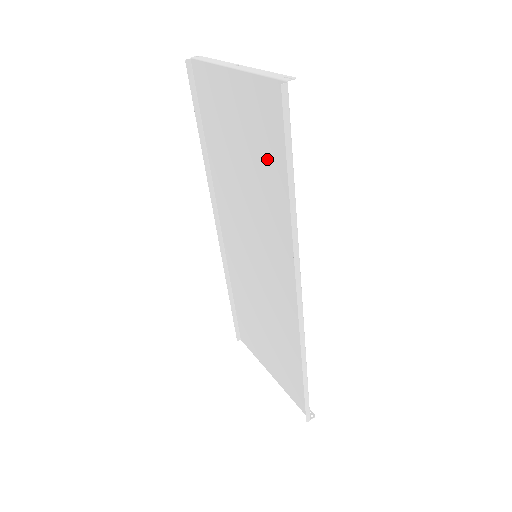
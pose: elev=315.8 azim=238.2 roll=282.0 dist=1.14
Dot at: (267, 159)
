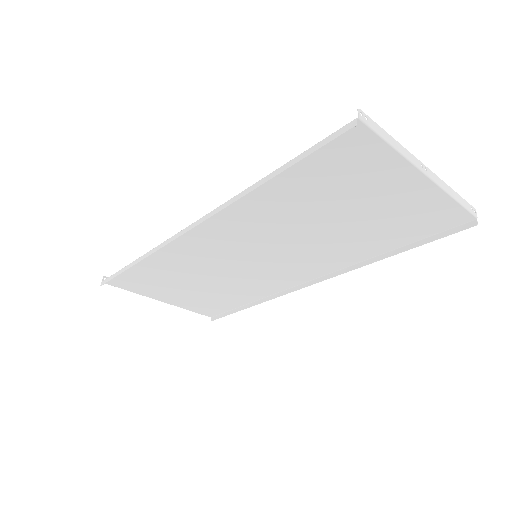
Dot at: (383, 231)
